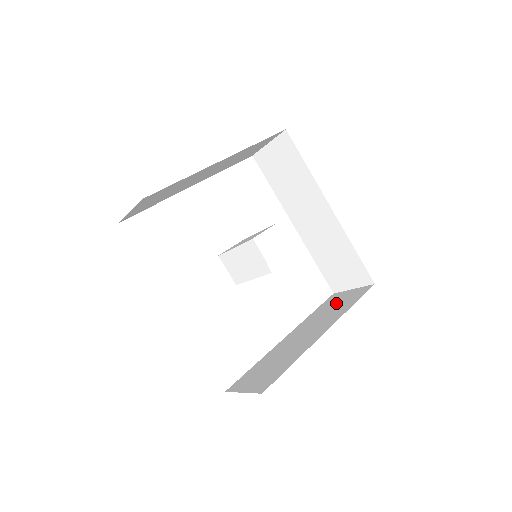
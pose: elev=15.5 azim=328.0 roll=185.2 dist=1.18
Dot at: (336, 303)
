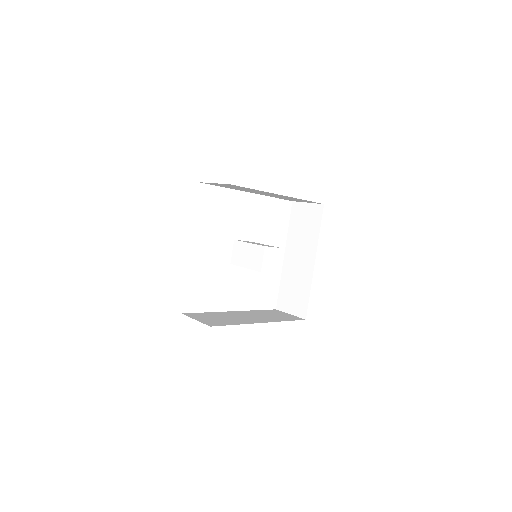
Dot at: (303, 221)
